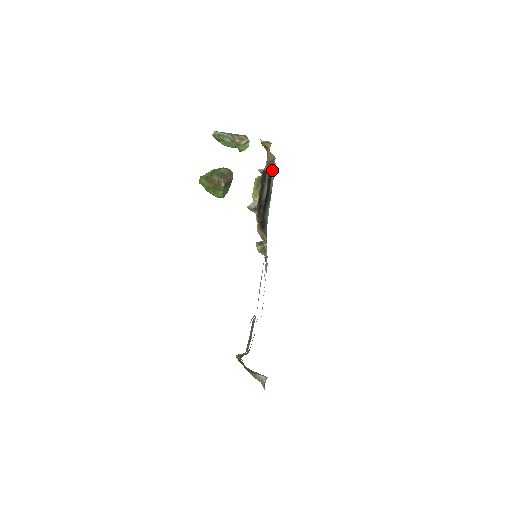
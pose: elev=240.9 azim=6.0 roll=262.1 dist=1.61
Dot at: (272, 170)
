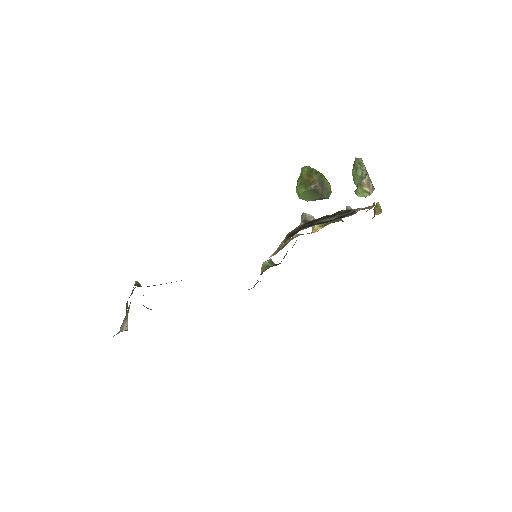
Dot at: (356, 212)
